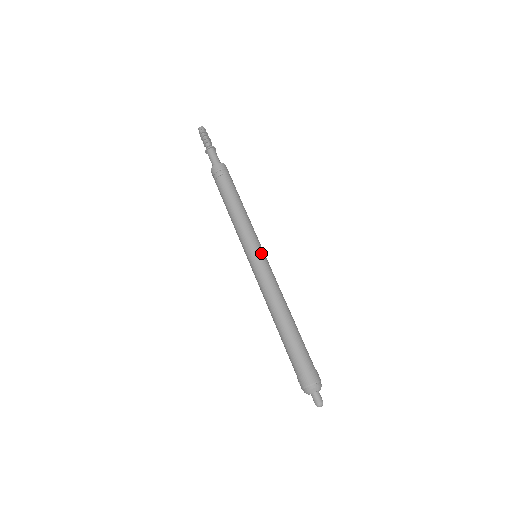
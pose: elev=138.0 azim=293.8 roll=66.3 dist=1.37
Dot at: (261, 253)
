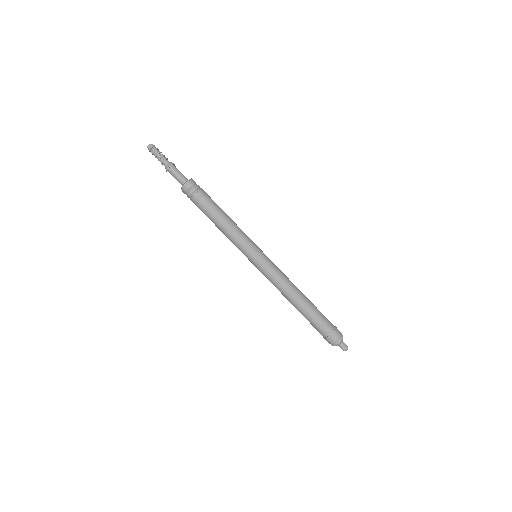
Dot at: (261, 255)
